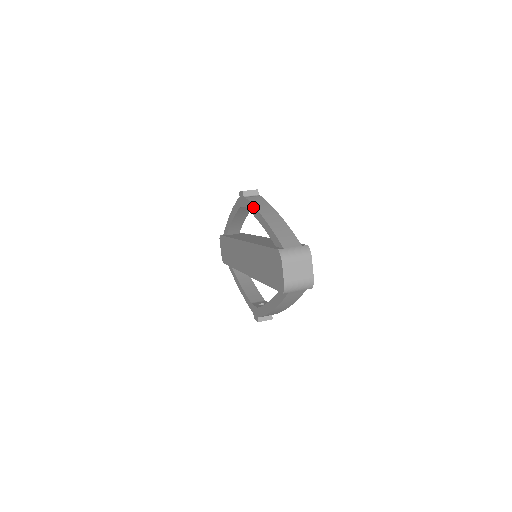
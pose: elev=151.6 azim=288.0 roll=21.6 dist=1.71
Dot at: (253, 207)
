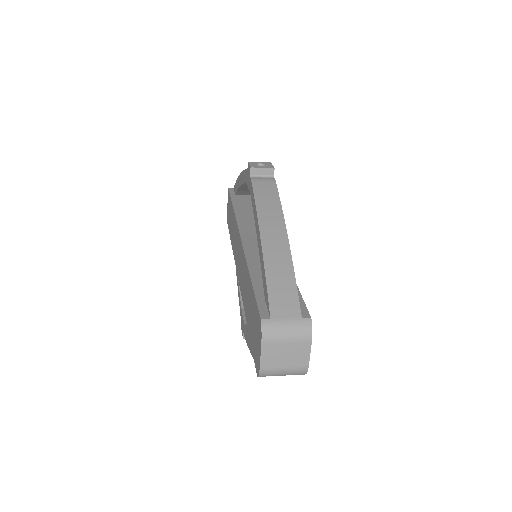
Dot at: (255, 206)
